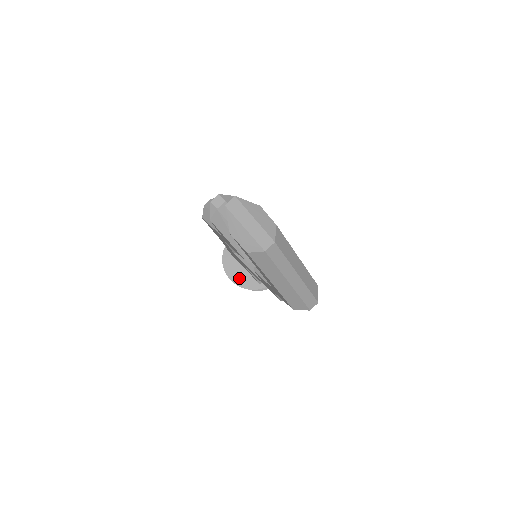
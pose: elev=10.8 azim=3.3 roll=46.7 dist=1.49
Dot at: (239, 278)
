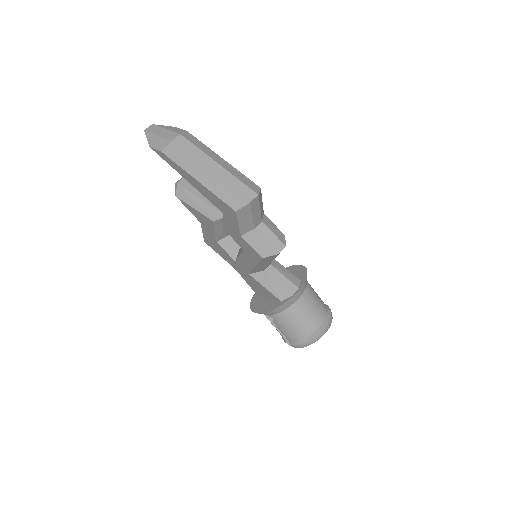
Dot at: (263, 307)
